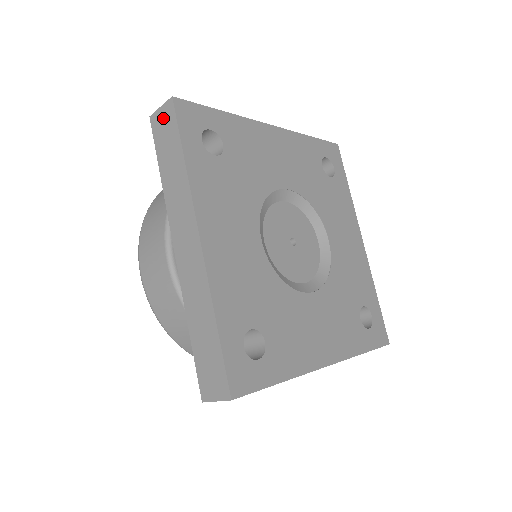
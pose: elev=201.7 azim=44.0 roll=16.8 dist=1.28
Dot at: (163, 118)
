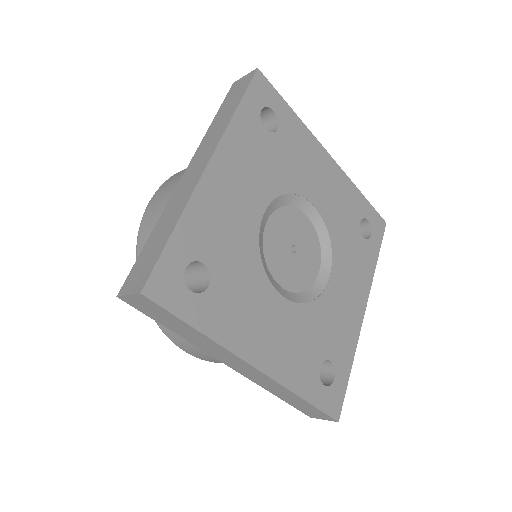
Dot at: (141, 303)
